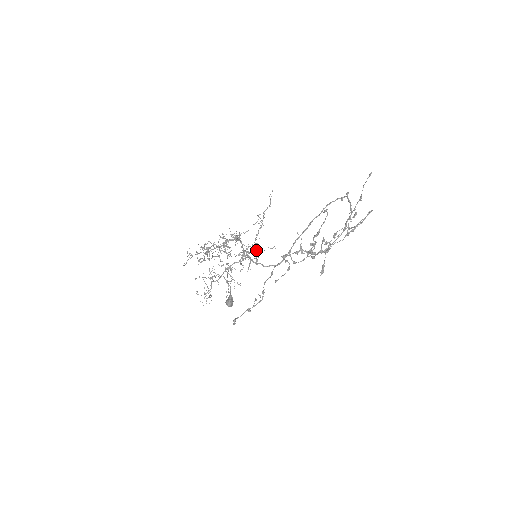
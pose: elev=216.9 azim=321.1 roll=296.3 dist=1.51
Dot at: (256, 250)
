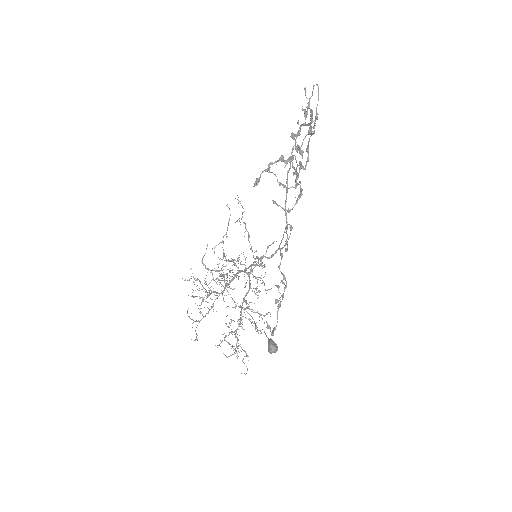
Dot at: occluded
